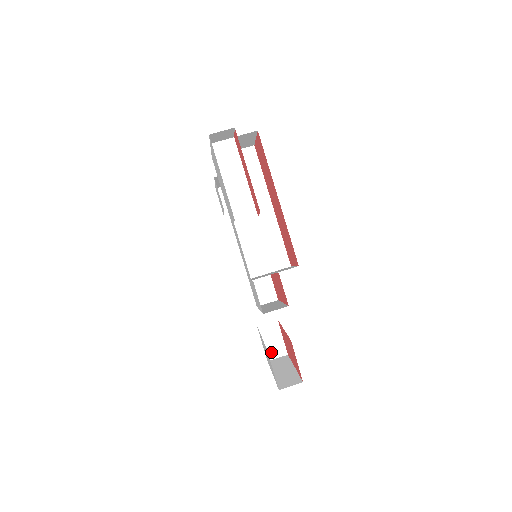
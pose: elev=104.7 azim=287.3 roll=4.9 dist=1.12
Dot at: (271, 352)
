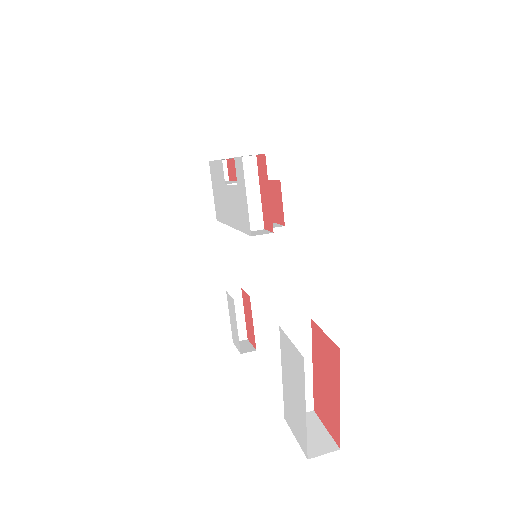
Dot at: (311, 447)
